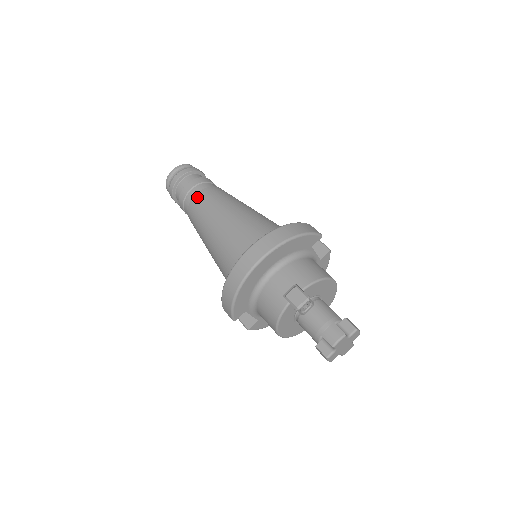
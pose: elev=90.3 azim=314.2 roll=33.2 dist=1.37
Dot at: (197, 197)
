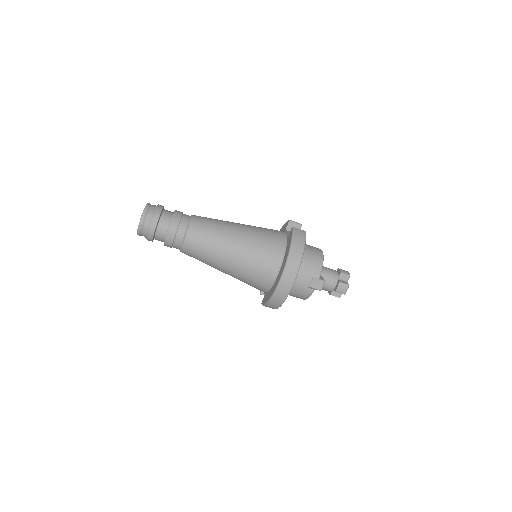
Dot at: (188, 241)
